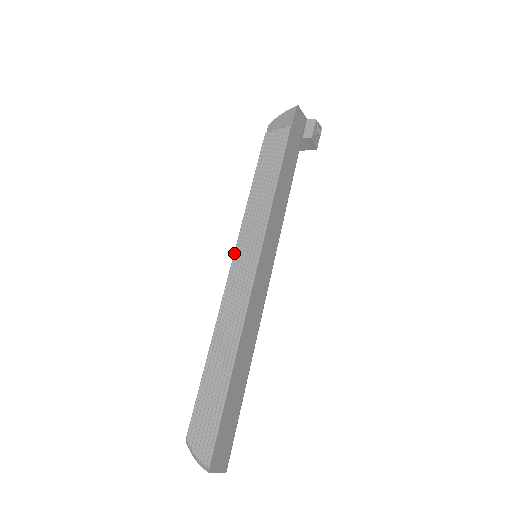
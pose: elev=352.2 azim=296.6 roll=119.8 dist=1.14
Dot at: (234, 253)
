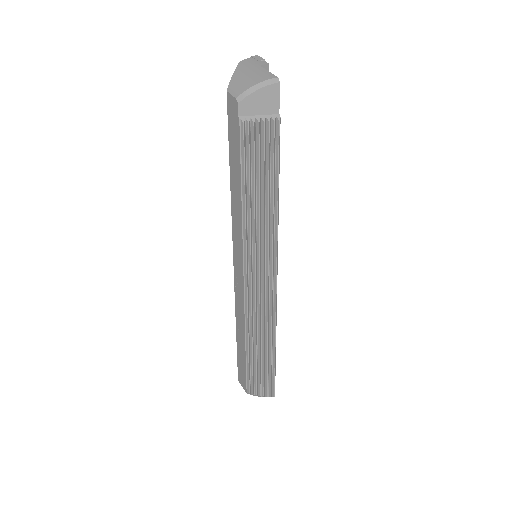
Dot at: (247, 270)
